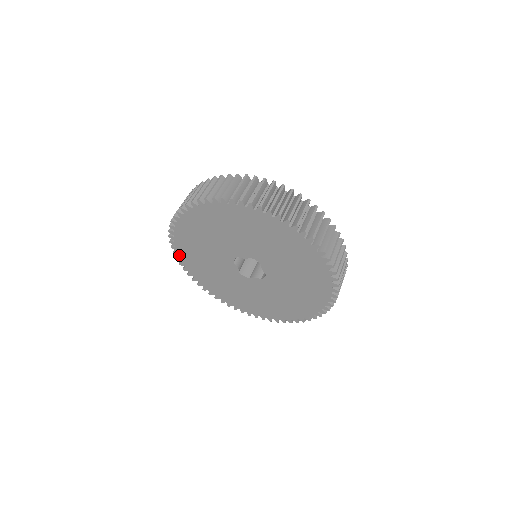
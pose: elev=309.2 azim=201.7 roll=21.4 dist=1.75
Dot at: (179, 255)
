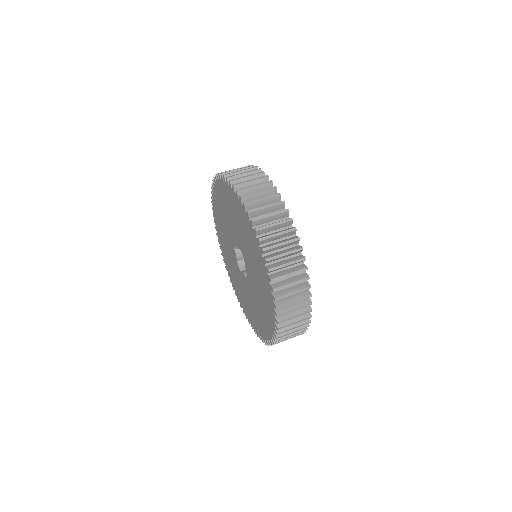
Dot at: (216, 224)
